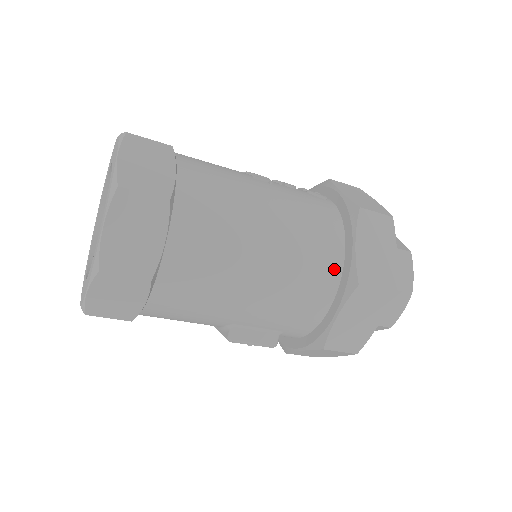
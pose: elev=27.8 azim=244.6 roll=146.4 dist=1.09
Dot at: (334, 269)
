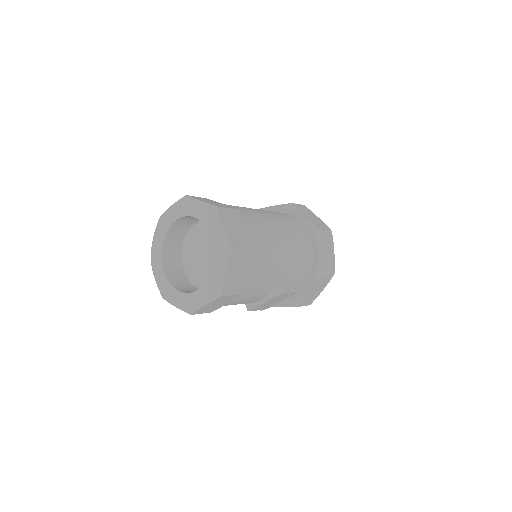
Dot at: (304, 231)
